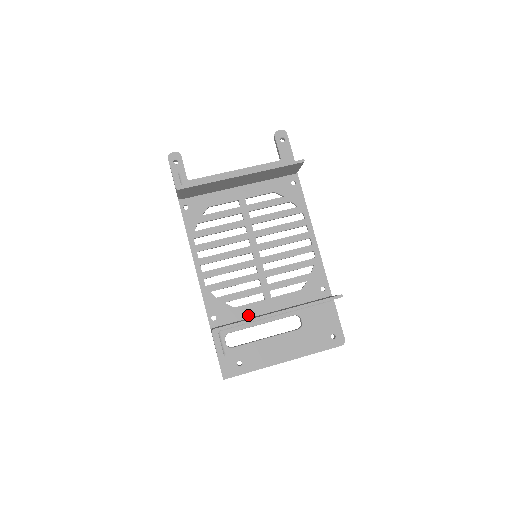
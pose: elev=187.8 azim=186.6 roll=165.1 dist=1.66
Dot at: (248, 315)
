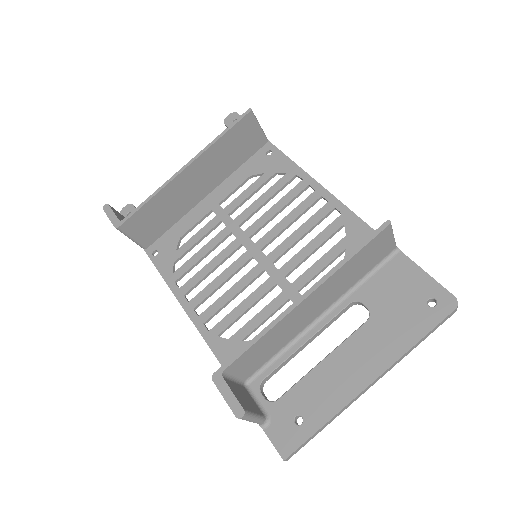
Dot at: occluded
